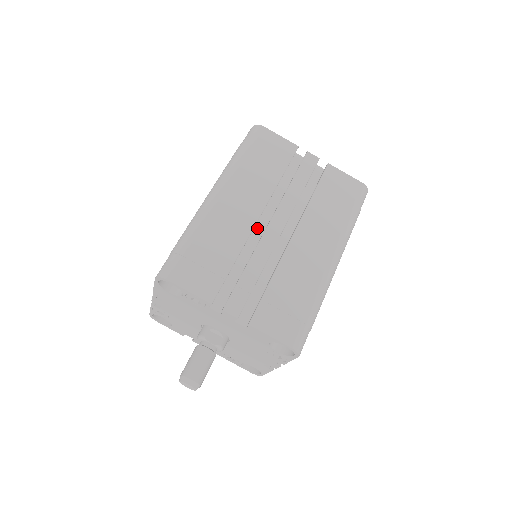
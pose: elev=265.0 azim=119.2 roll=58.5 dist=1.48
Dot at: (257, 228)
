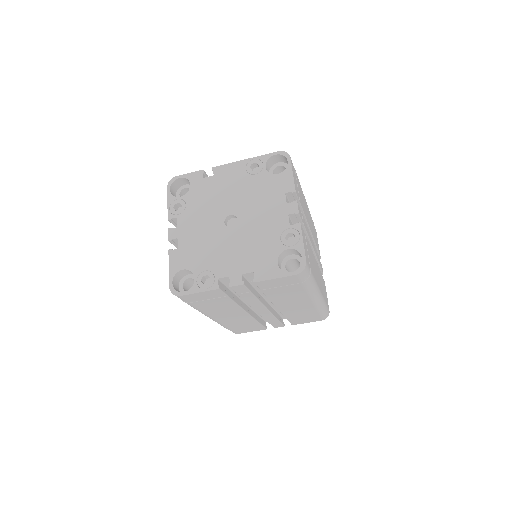
Dot at: occluded
